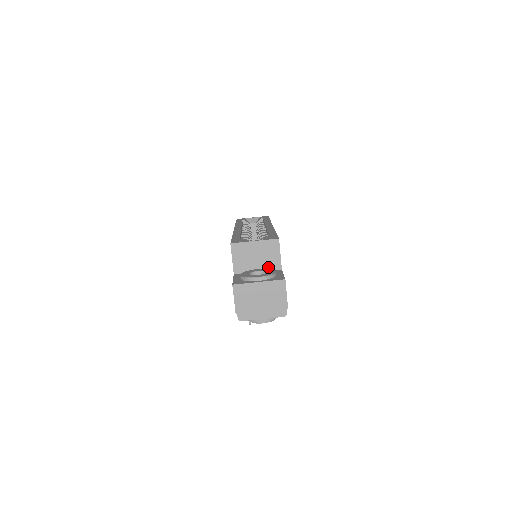
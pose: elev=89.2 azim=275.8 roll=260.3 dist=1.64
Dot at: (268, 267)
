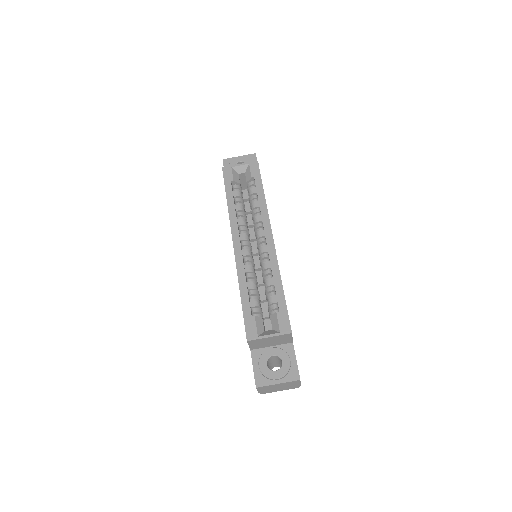
Dot at: (281, 343)
